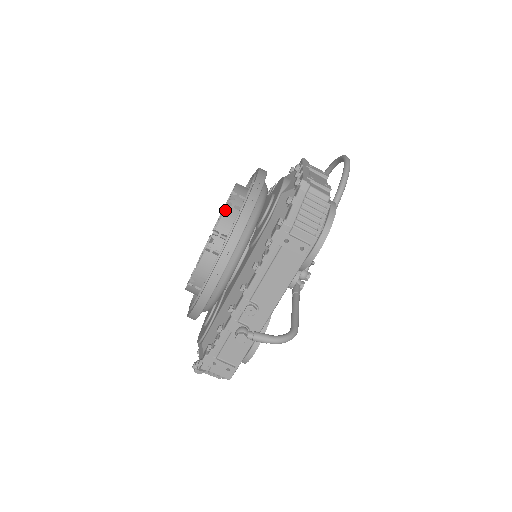
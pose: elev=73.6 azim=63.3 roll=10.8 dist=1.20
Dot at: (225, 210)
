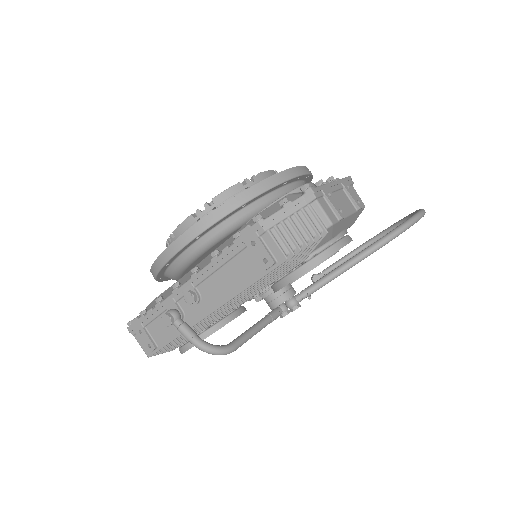
Dot at: (234, 185)
